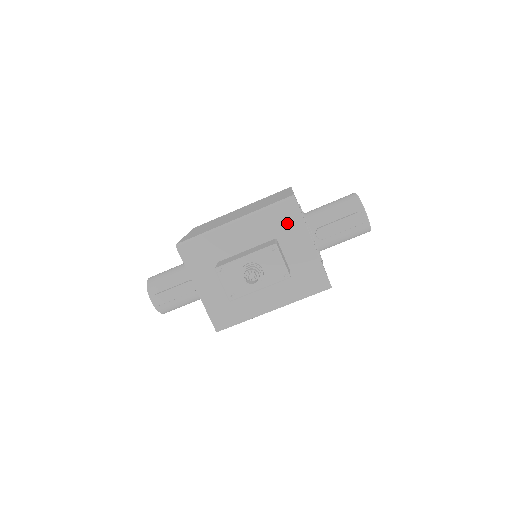
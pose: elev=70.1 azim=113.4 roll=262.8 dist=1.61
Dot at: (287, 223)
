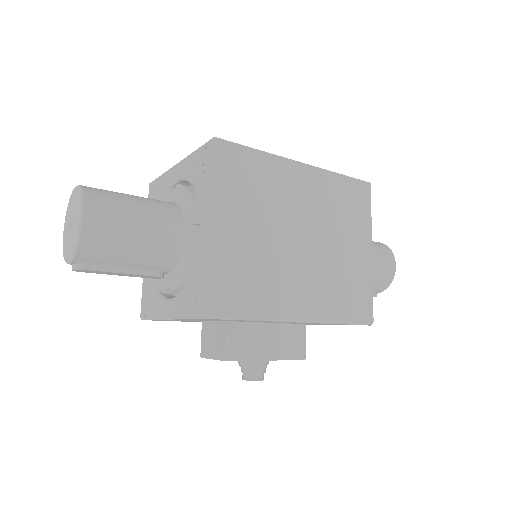
Dot at: occluded
